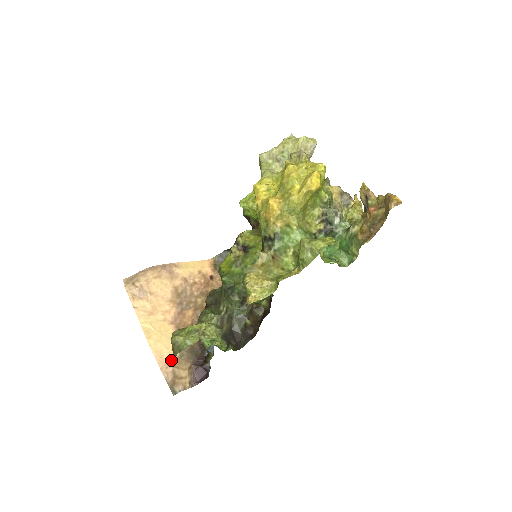
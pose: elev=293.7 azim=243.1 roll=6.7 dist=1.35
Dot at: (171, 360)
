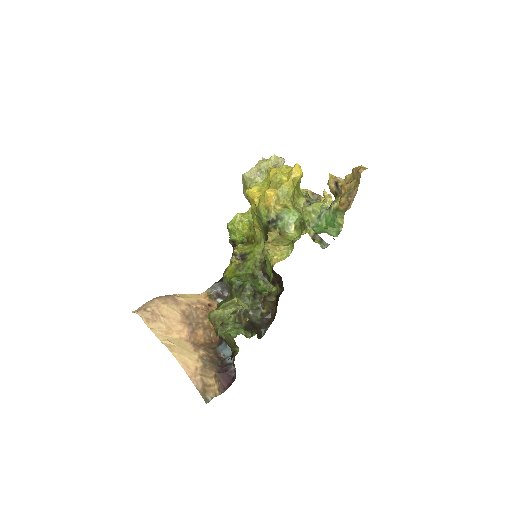
Dot at: (197, 369)
